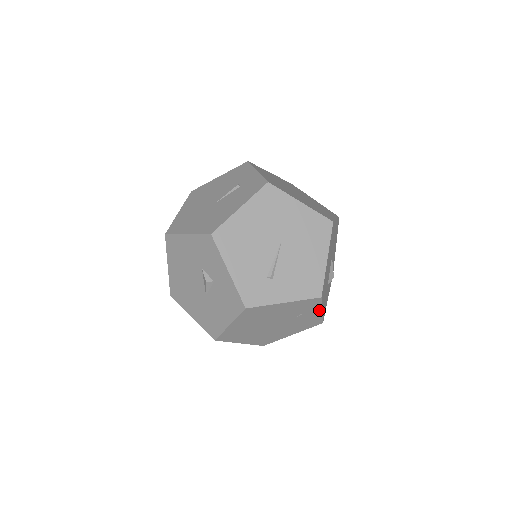
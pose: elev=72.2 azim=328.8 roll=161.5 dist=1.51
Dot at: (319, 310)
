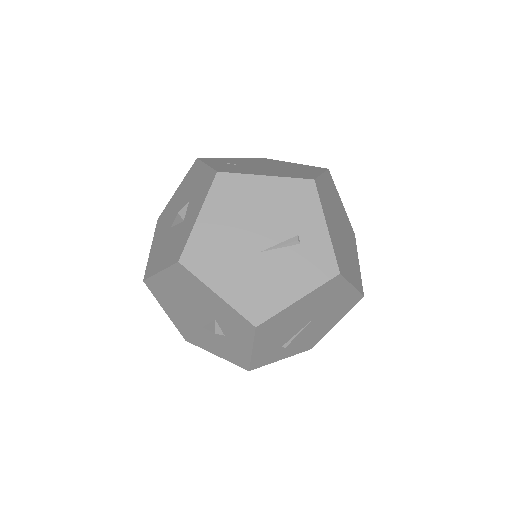
Dot at: occluded
